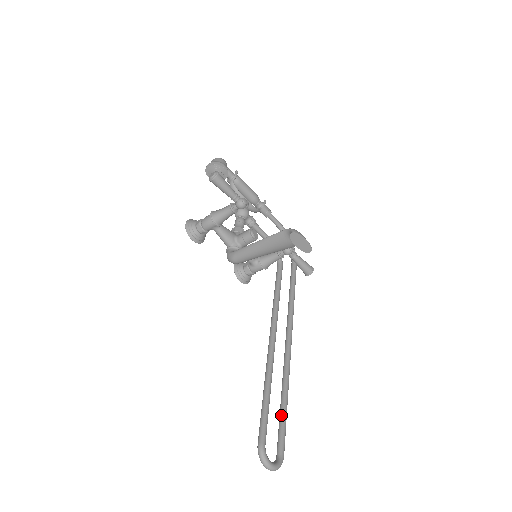
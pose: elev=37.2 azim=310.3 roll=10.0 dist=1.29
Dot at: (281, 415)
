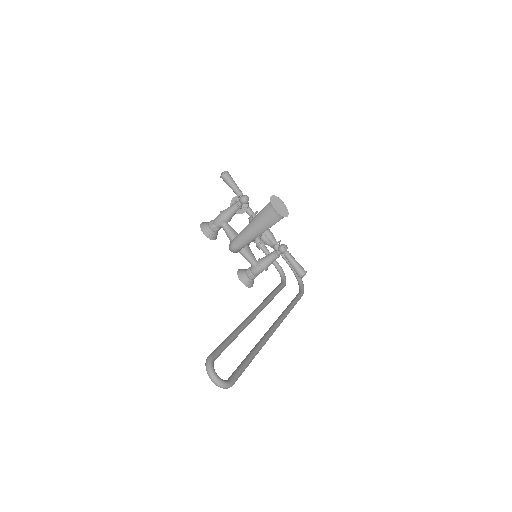
Dot at: (243, 360)
